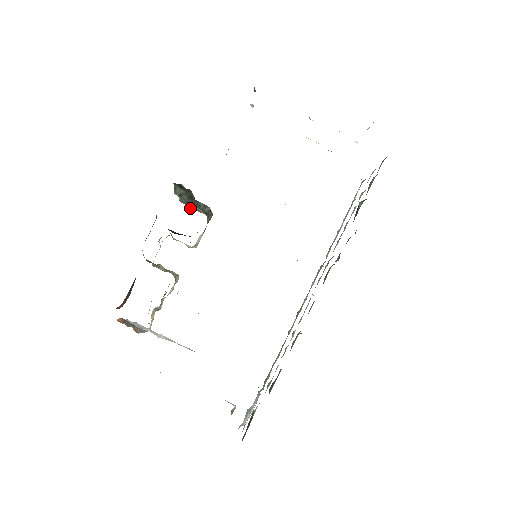
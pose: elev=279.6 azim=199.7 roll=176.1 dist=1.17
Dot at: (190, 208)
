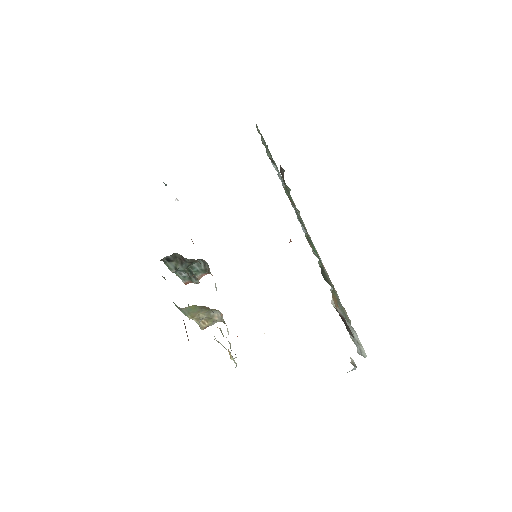
Dot at: (194, 279)
